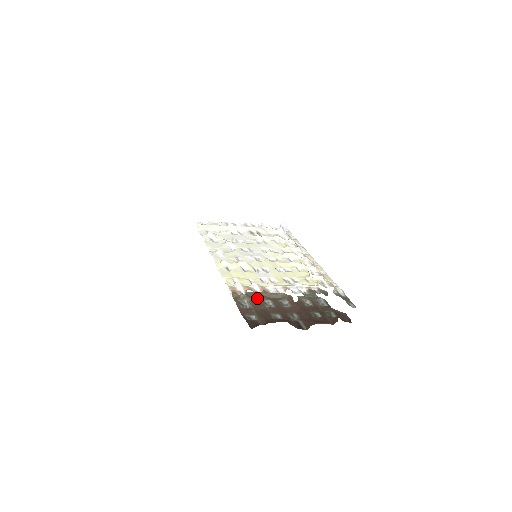
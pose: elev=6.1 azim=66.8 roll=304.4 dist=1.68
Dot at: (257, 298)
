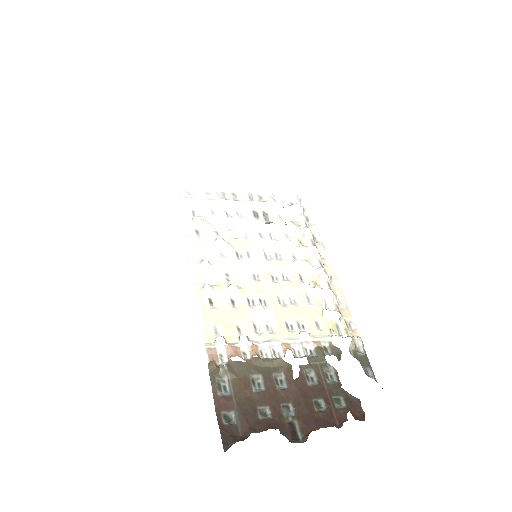
Dot at: (243, 373)
